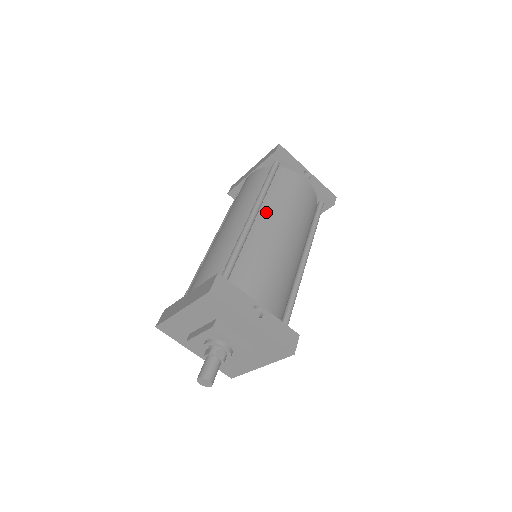
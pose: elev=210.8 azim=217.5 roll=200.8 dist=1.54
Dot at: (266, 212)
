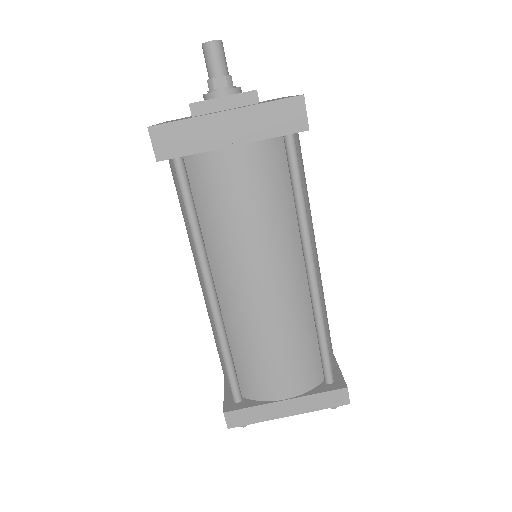
Dot at: occluded
